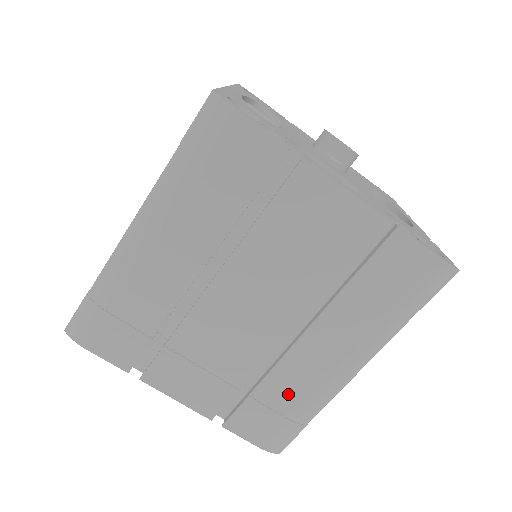
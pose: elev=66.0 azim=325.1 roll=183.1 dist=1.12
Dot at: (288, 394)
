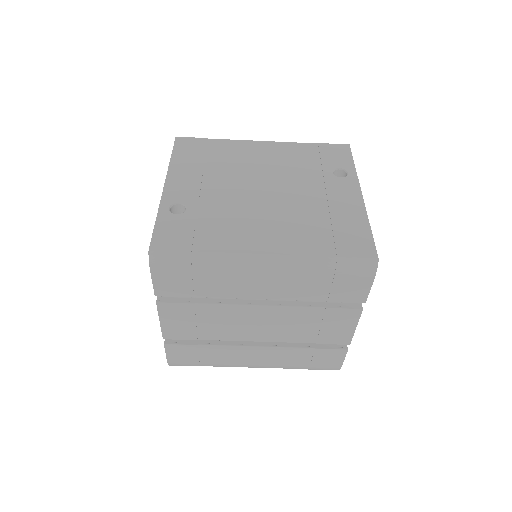
Dot at: (216, 356)
